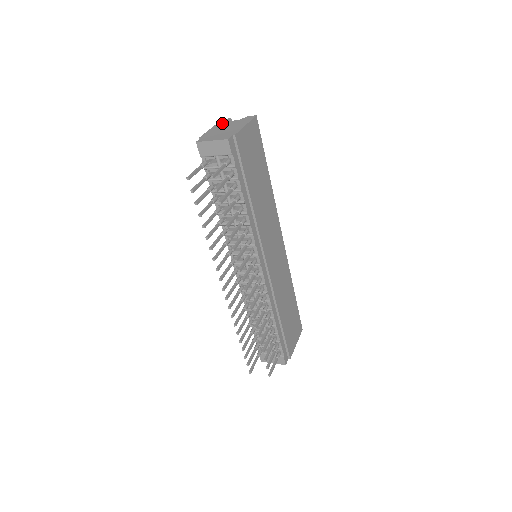
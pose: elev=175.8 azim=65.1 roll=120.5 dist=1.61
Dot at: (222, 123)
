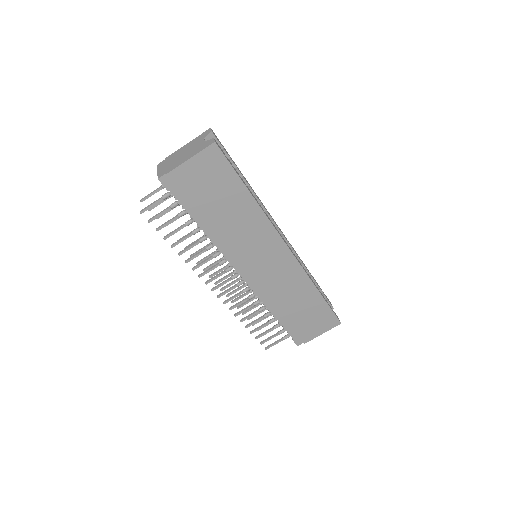
Dot at: (198, 138)
